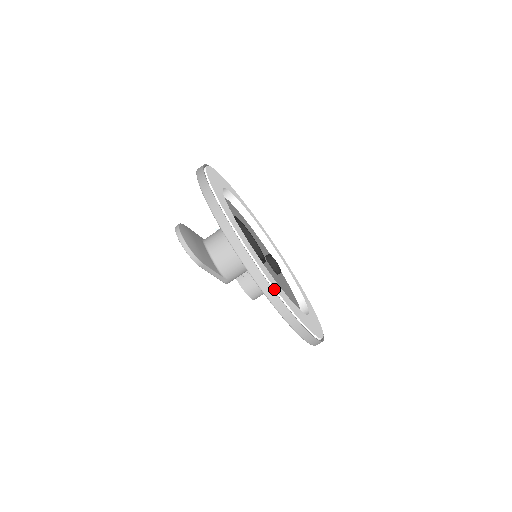
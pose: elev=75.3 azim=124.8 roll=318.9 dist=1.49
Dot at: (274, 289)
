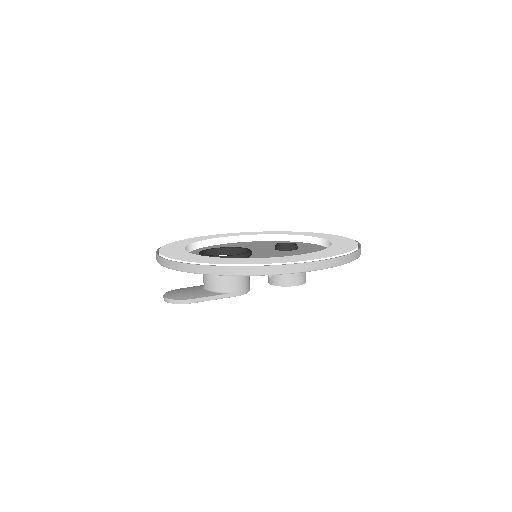
Dot at: (220, 265)
